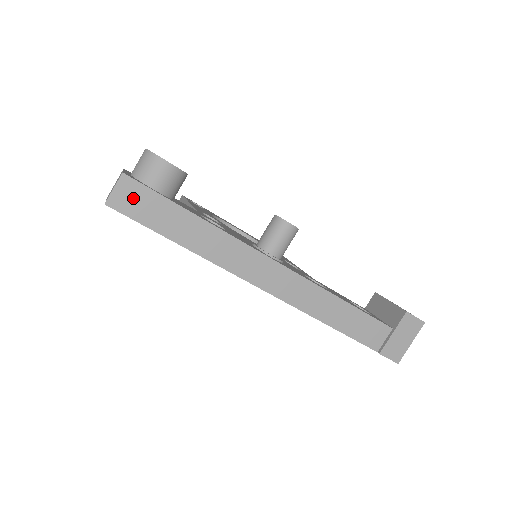
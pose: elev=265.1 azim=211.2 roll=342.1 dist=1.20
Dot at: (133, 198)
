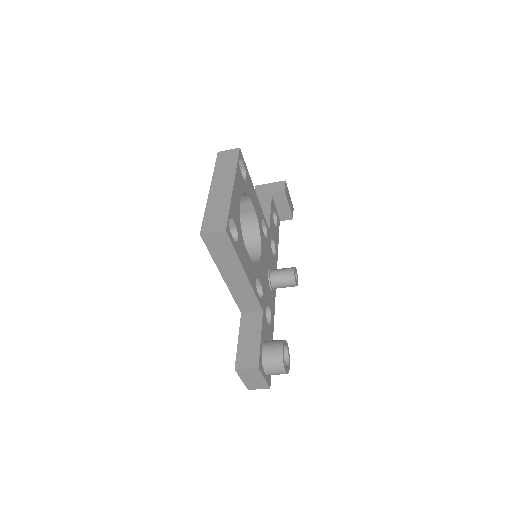
Dot at: occluded
